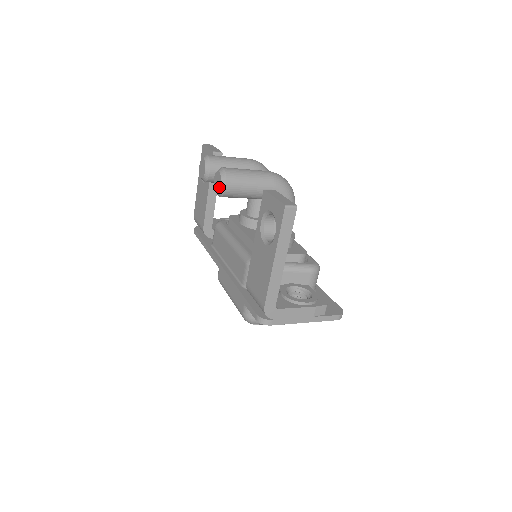
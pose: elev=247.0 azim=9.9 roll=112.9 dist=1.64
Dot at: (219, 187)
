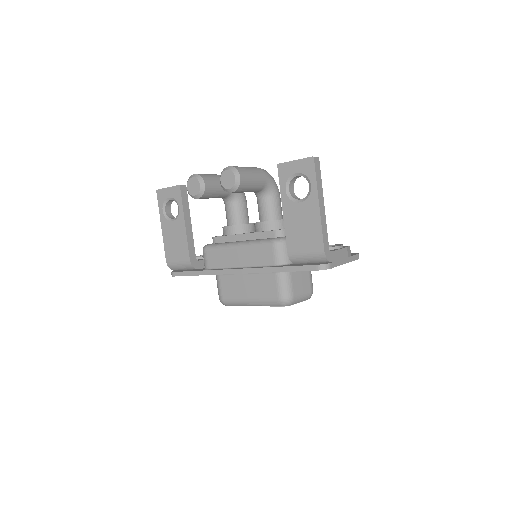
Dot at: (233, 181)
